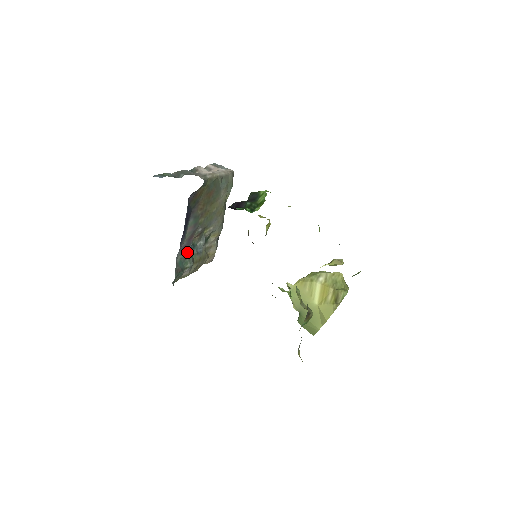
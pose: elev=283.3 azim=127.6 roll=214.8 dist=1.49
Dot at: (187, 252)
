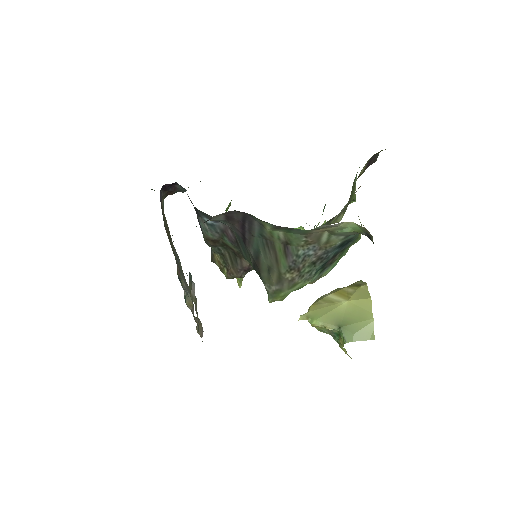
Dot at: occluded
